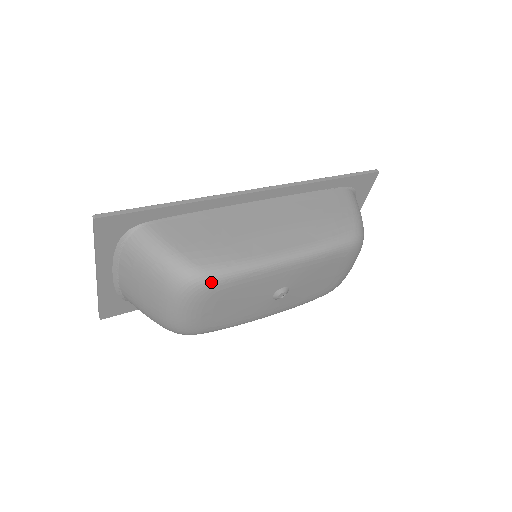
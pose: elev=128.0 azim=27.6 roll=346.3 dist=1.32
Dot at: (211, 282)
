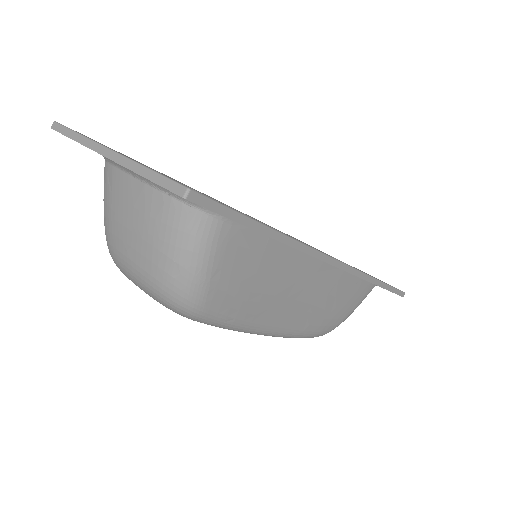
Dot at: (195, 320)
